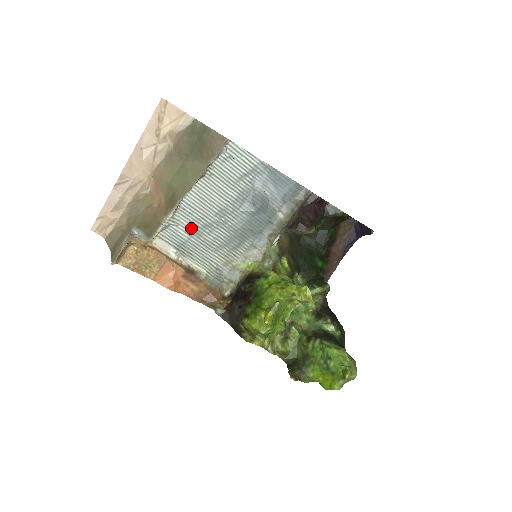
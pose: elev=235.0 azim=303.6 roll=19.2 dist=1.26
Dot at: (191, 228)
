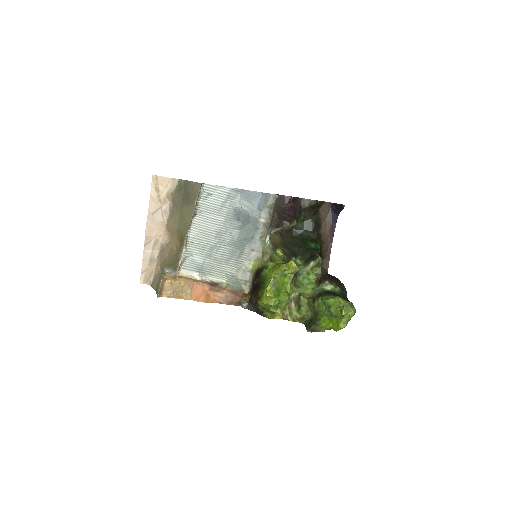
Dot at: (202, 254)
